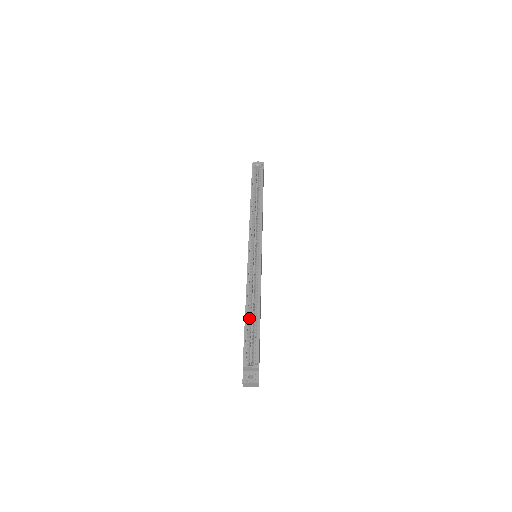
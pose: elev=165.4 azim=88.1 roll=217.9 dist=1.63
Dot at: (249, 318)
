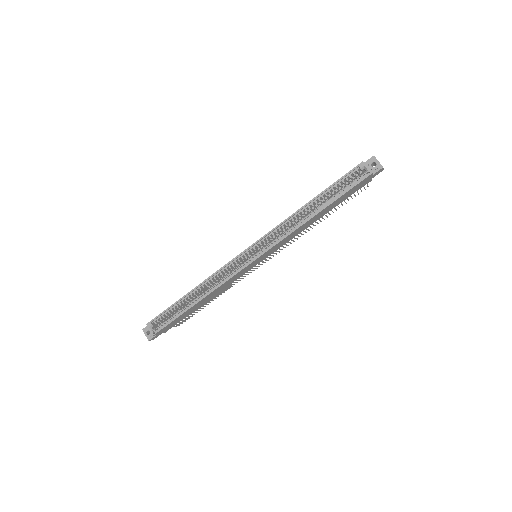
Dot at: (186, 300)
